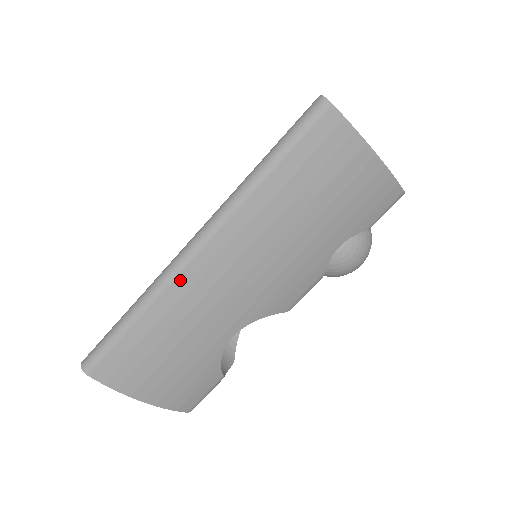
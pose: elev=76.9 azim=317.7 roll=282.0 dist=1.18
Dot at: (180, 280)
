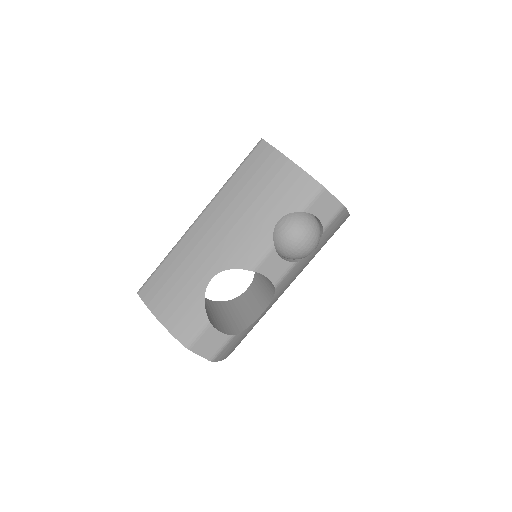
Dot at: (187, 236)
